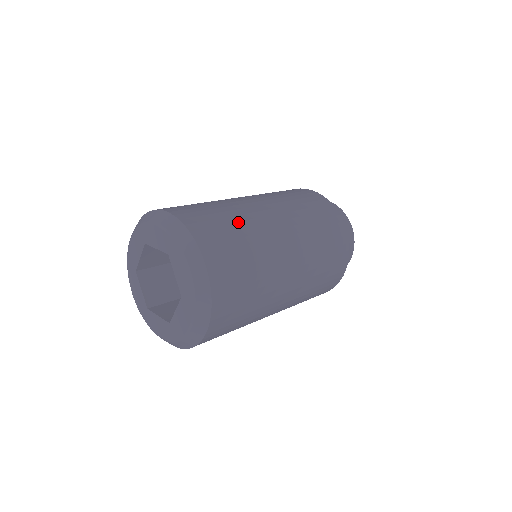
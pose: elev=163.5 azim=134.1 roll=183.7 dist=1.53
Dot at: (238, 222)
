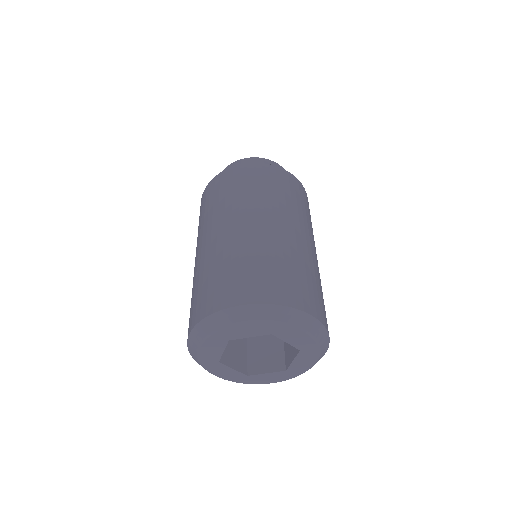
Dot at: occluded
